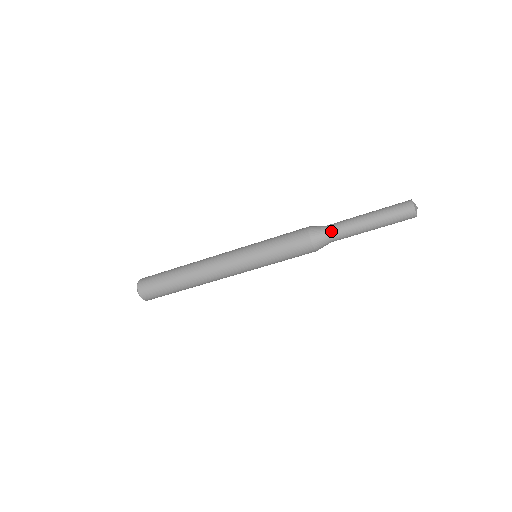
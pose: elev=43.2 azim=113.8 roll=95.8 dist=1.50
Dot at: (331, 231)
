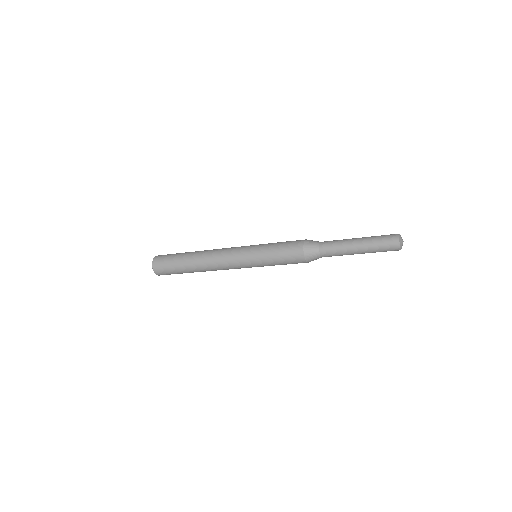
Dot at: (323, 252)
